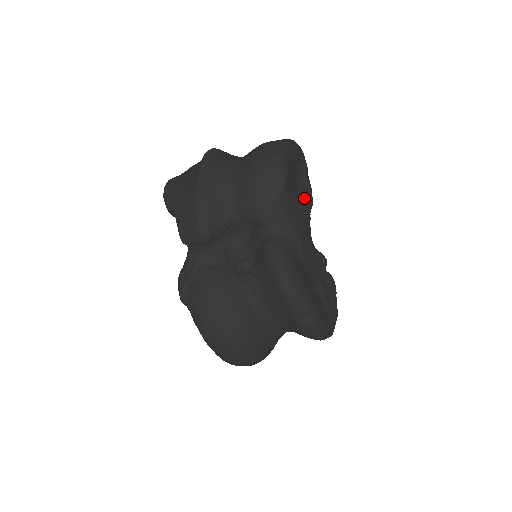
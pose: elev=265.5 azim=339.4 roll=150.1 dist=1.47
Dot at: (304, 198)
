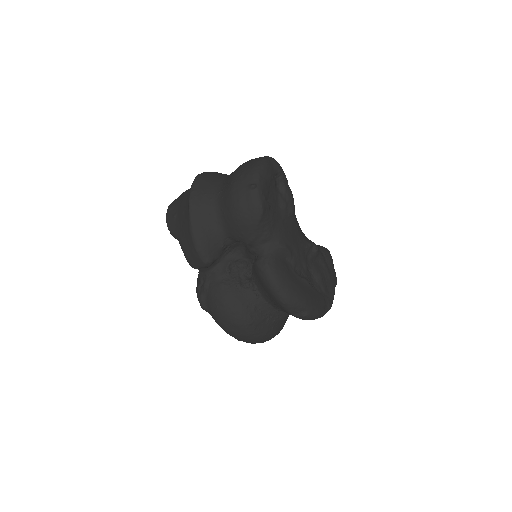
Dot at: (285, 208)
